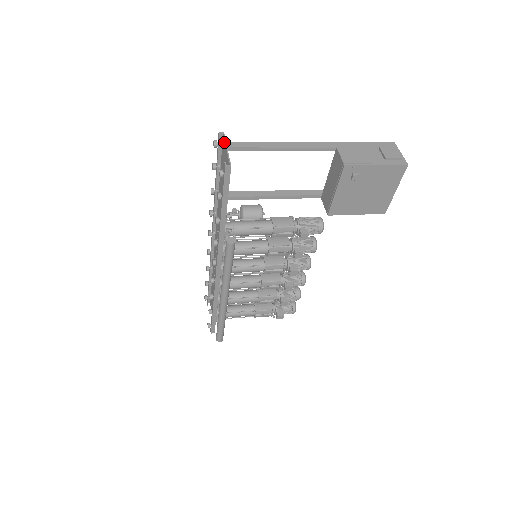
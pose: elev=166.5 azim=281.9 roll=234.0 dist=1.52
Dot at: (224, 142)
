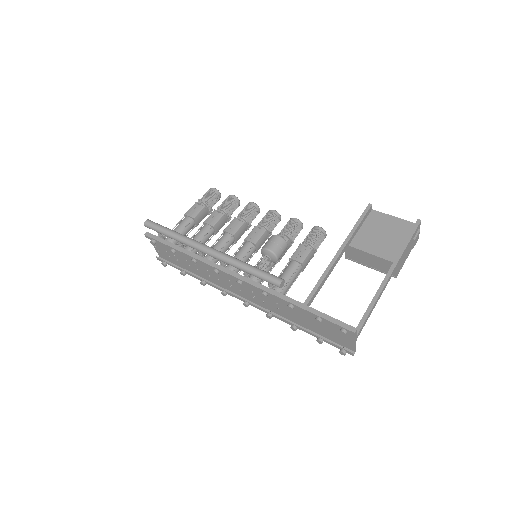
Dot at: occluded
